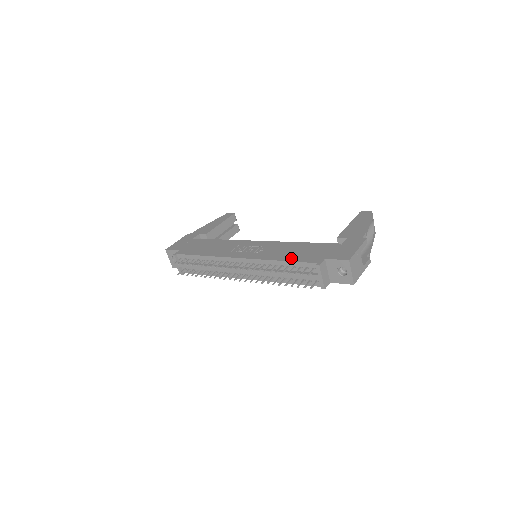
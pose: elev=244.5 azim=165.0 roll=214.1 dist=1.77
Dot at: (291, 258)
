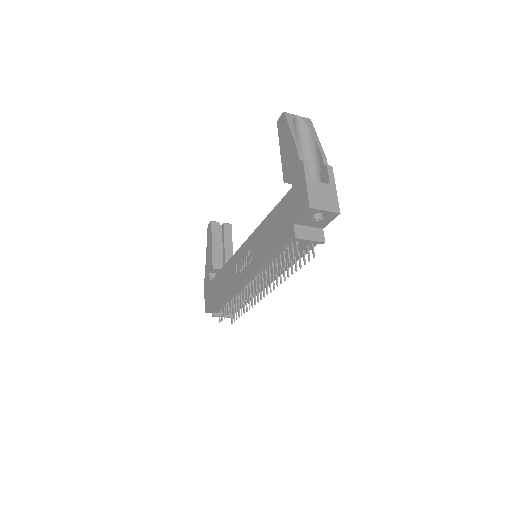
Dot at: (273, 248)
